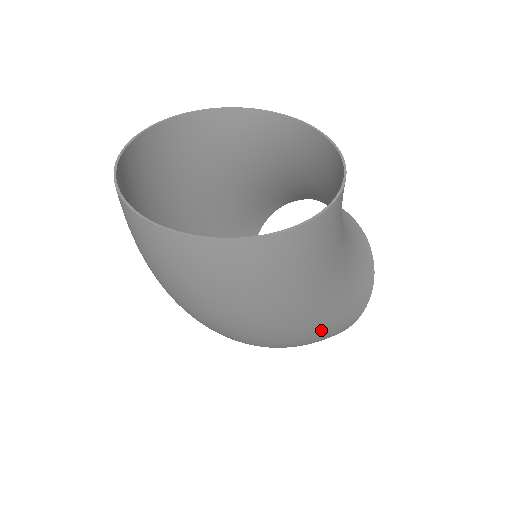
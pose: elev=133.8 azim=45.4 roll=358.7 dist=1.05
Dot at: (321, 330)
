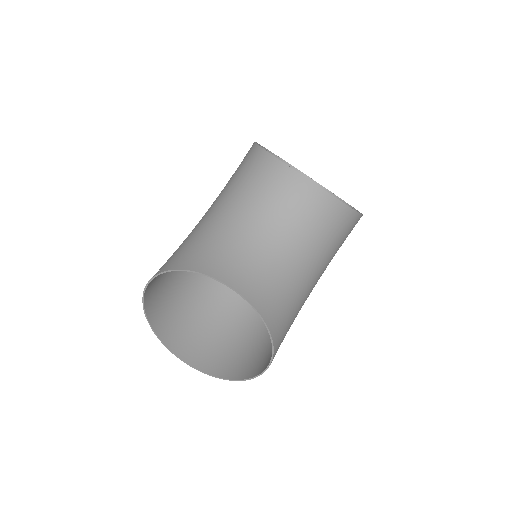
Dot at: occluded
